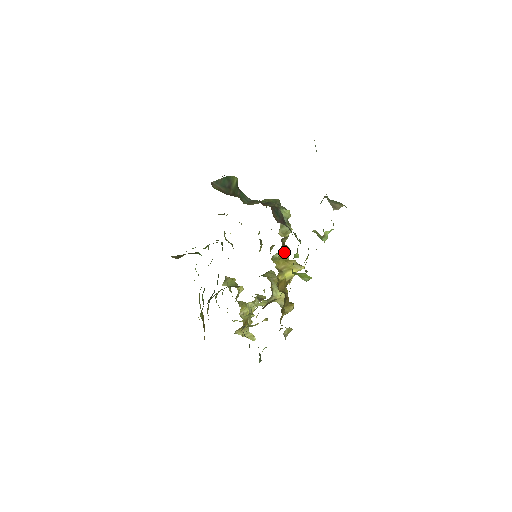
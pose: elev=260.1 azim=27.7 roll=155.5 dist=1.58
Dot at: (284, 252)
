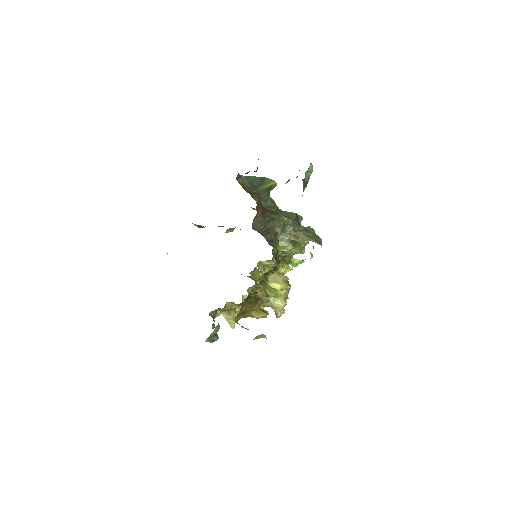
Dot at: occluded
